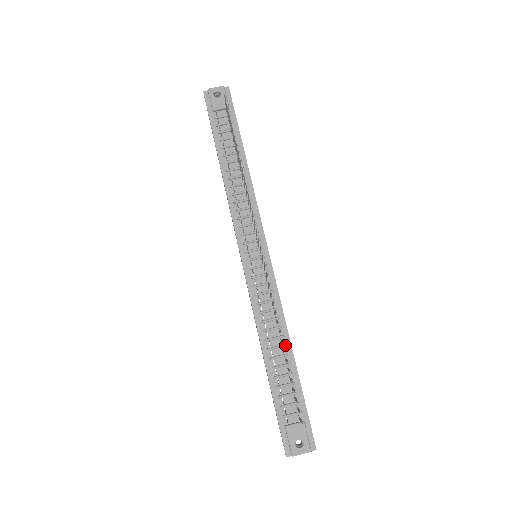
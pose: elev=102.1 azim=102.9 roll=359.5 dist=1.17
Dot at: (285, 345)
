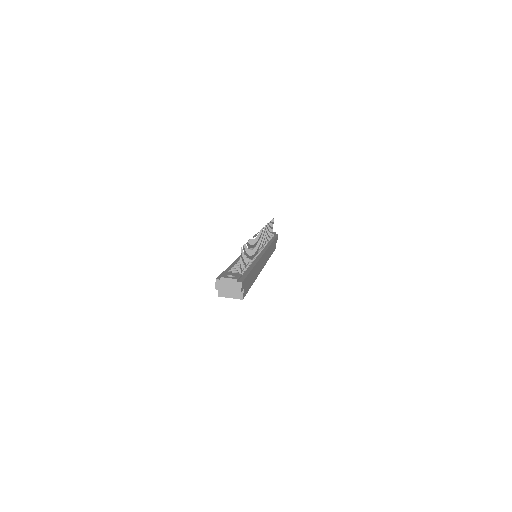
Dot at: (251, 262)
